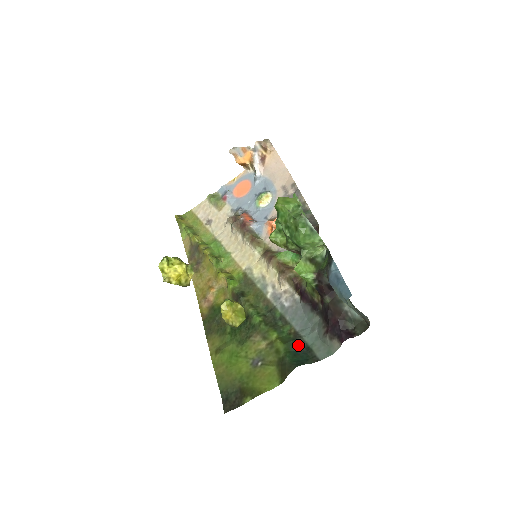
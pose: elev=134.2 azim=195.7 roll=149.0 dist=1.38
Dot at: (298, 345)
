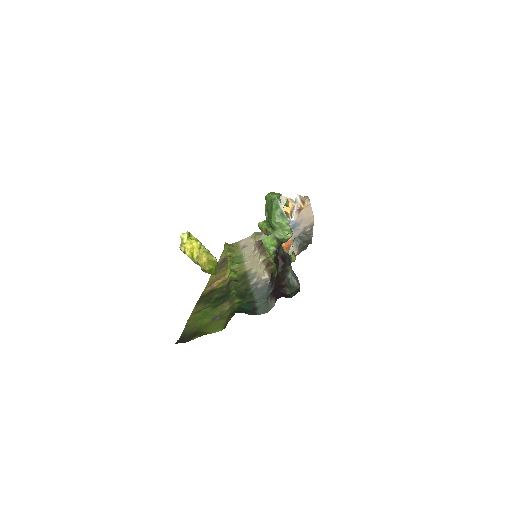
Dot at: (249, 306)
